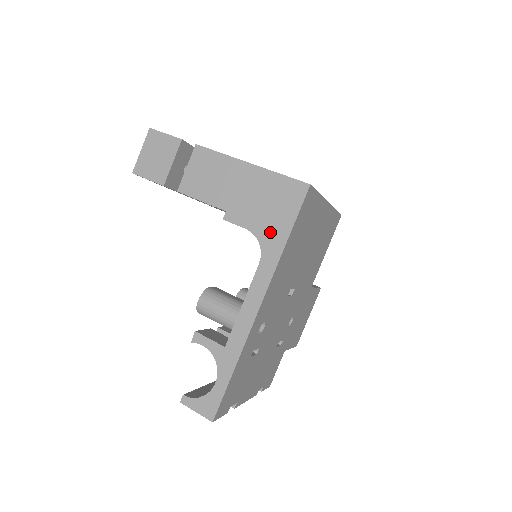
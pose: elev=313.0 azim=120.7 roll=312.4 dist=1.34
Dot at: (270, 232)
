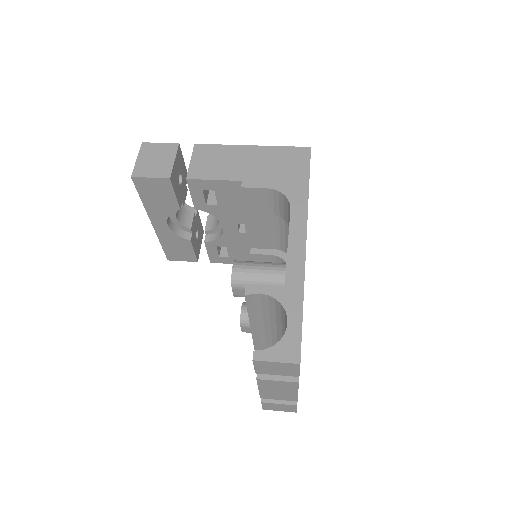
Dot at: (291, 184)
